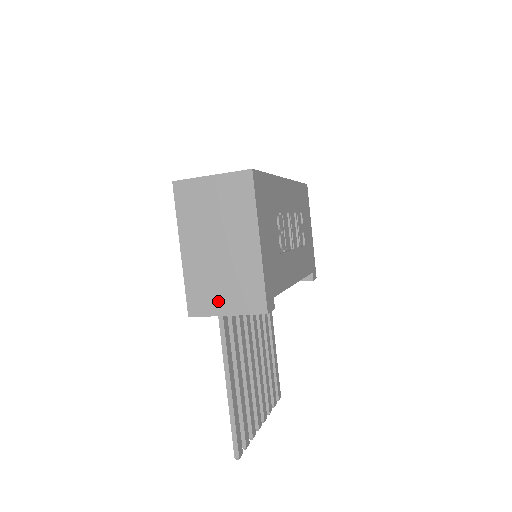
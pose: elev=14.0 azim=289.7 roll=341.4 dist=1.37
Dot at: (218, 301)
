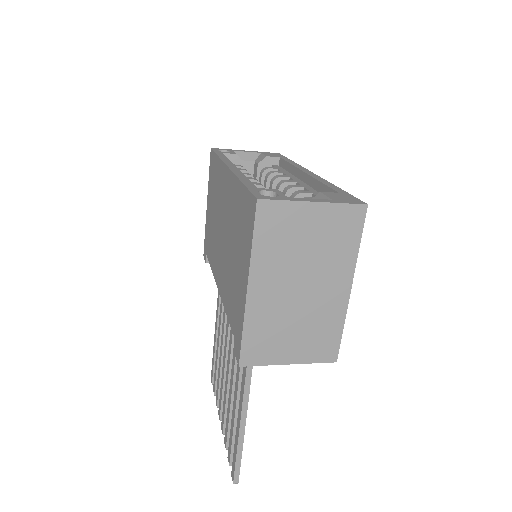
Dot at: (283, 349)
